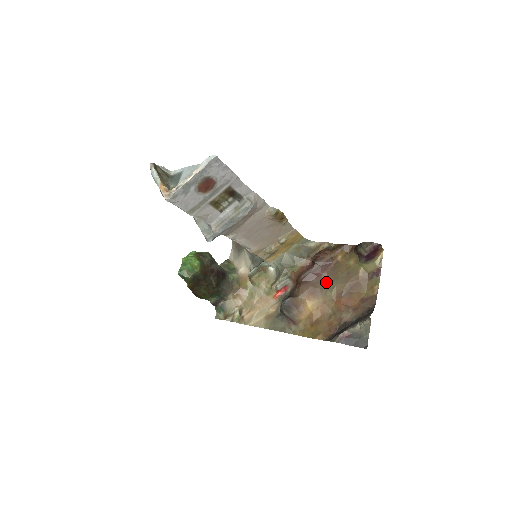
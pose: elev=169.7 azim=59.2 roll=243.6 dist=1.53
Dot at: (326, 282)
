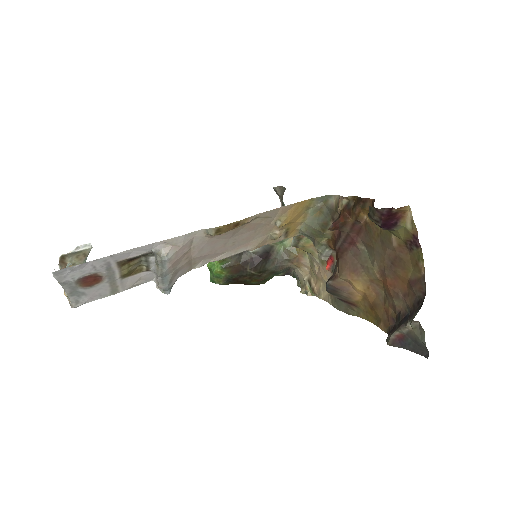
Dot at: (364, 253)
